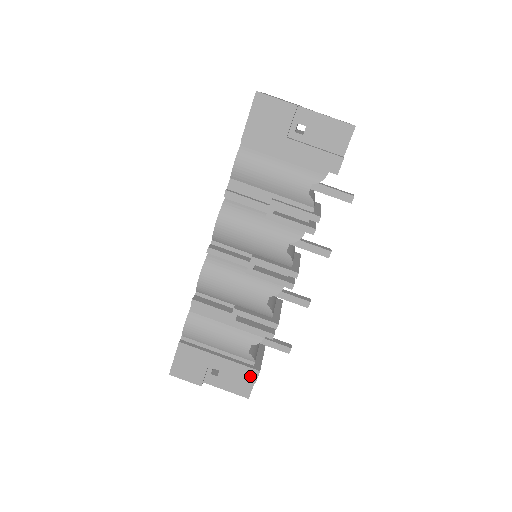
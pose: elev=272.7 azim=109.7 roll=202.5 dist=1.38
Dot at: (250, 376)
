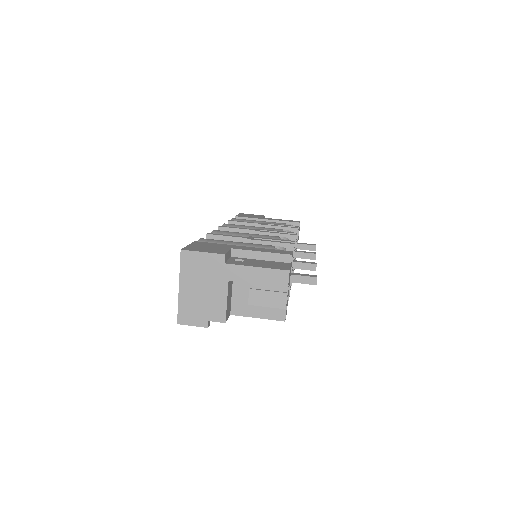
Dot at: (283, 253)
